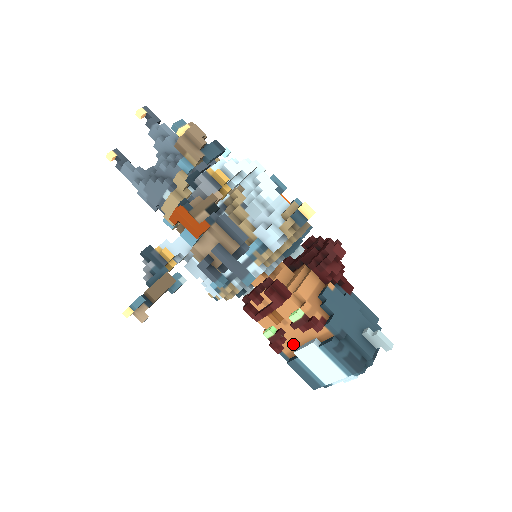
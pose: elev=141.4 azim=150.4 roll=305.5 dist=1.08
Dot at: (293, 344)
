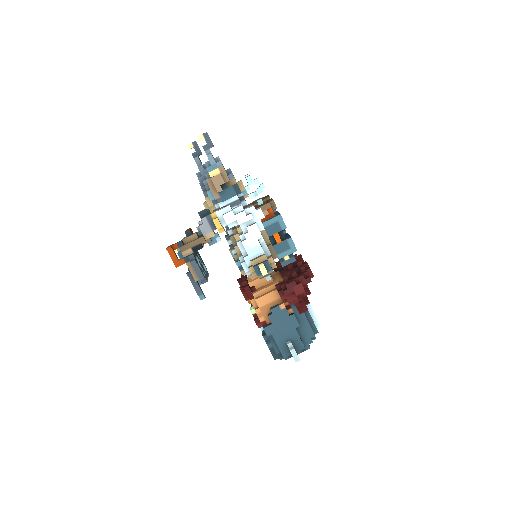
Dot at: occluded
